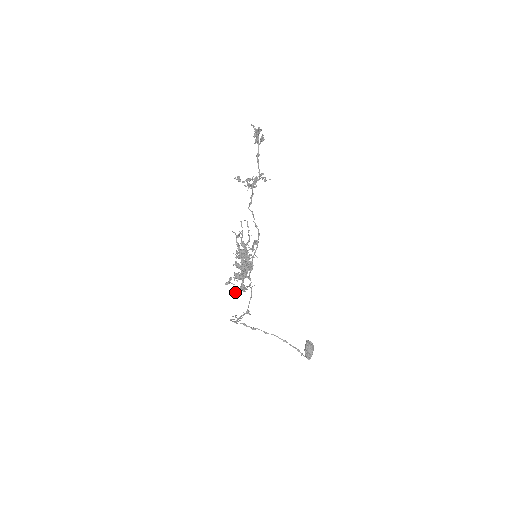
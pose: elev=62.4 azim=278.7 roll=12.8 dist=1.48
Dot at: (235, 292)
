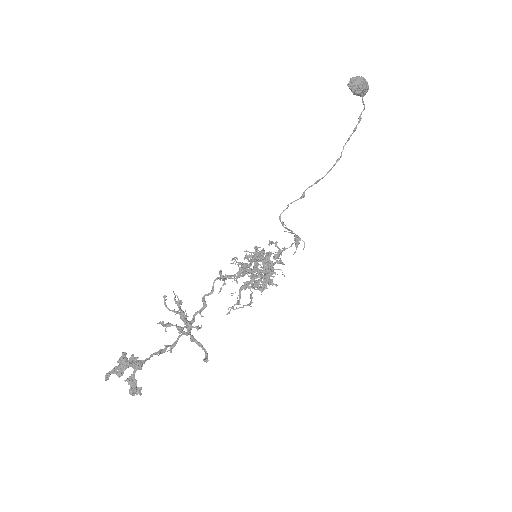
Dot at: (269, 245)
